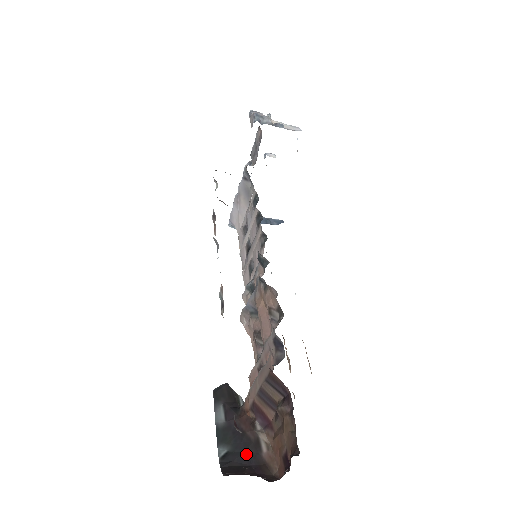
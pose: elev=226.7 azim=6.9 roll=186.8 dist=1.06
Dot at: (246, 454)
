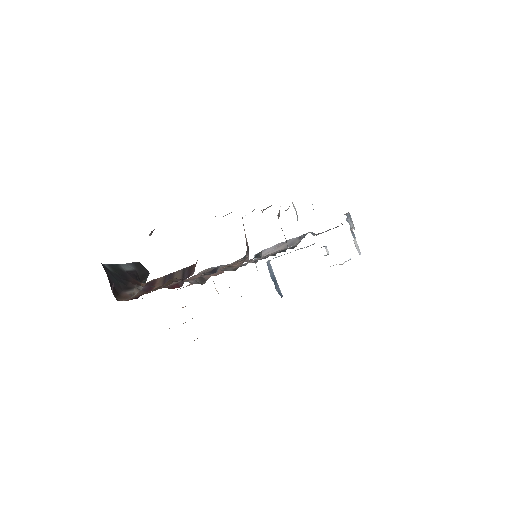
Dot at: (117, 281)
